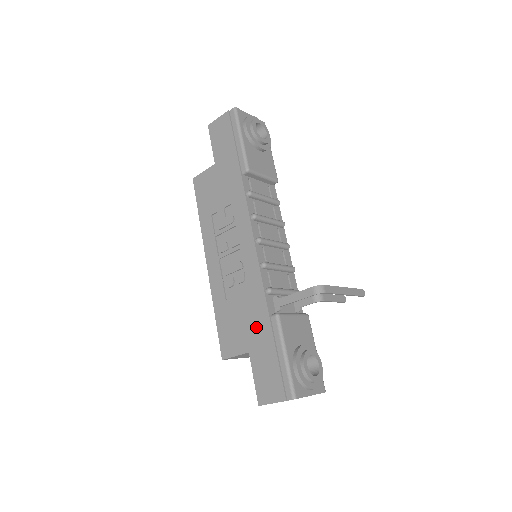
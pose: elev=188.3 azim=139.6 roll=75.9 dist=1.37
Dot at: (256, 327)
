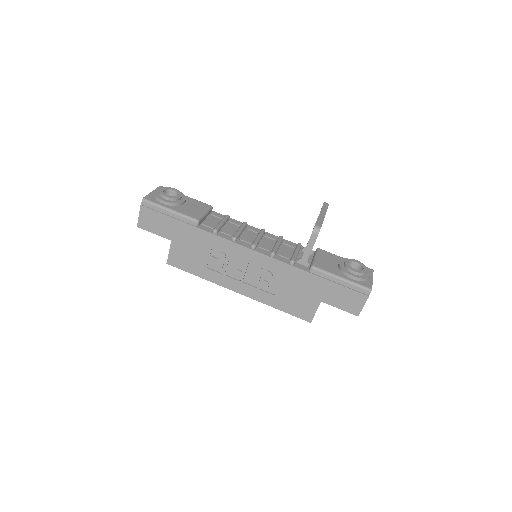
Dot at: (309, 286)
